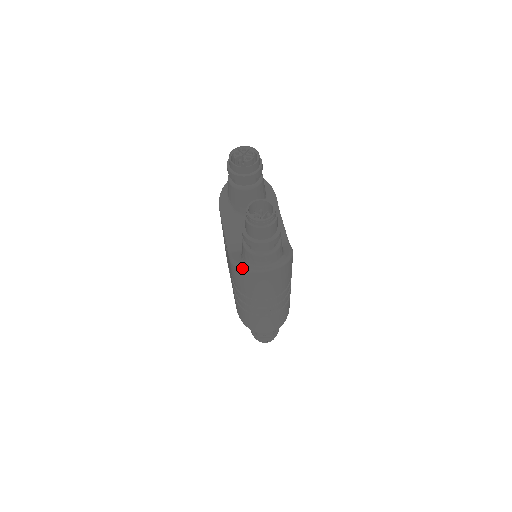
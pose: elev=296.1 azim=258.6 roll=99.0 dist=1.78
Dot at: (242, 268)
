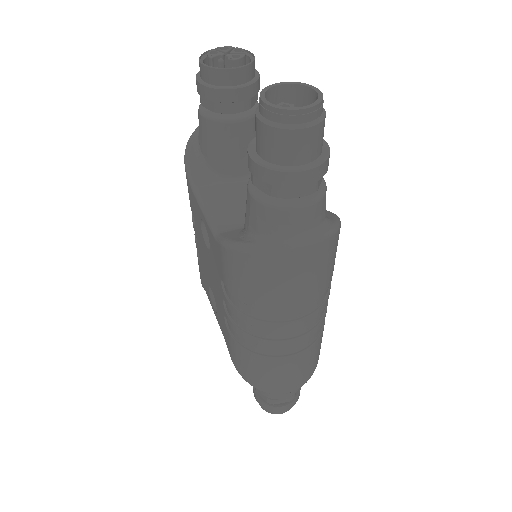
Dot at: (252, 247)
